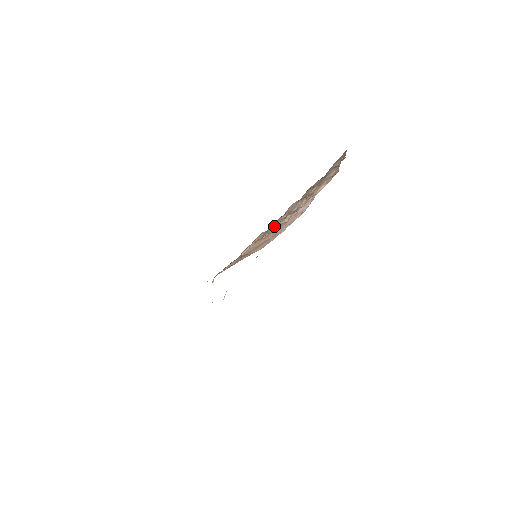
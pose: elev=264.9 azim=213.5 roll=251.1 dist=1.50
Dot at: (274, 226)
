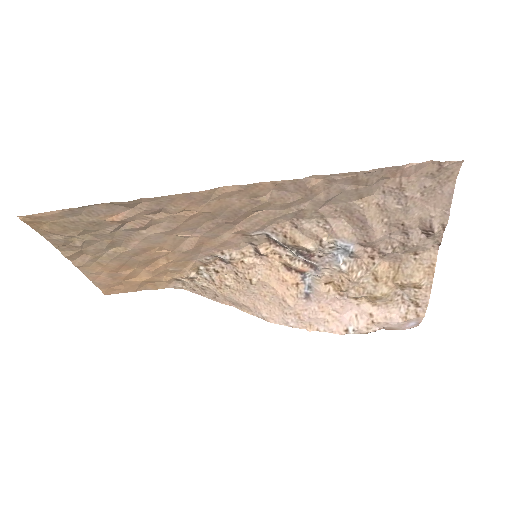
Dot at: (305, 236)
